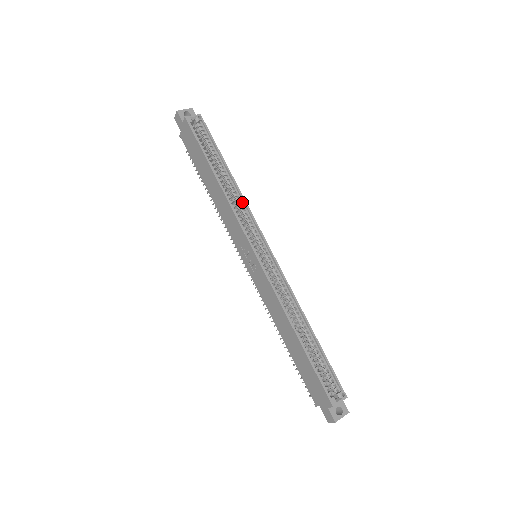
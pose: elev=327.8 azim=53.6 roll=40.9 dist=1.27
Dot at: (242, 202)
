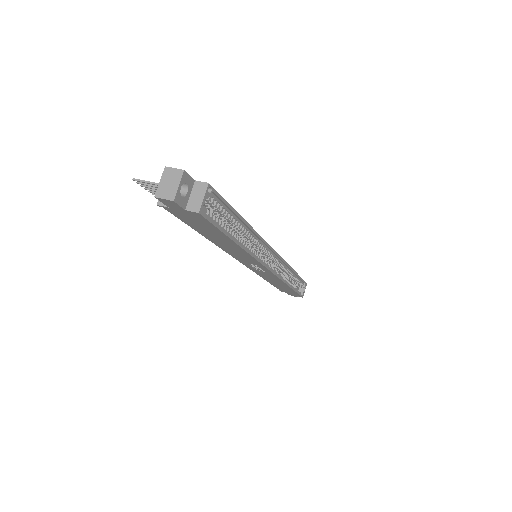
Dot at: (256, 238)
